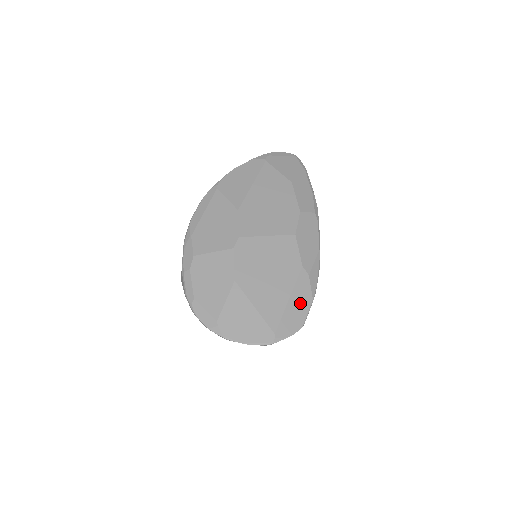
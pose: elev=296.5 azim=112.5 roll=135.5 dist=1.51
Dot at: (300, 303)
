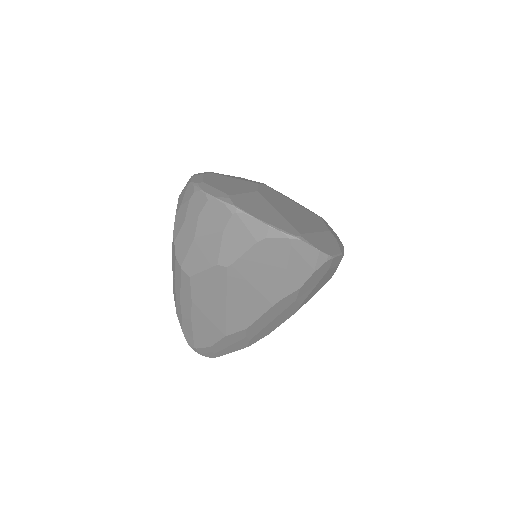
Dot at: (328, 243)
